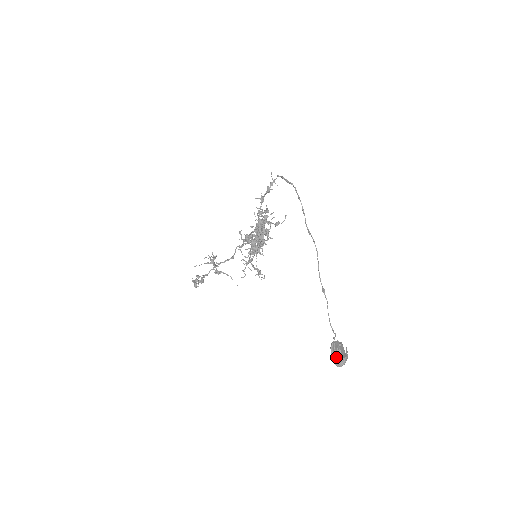
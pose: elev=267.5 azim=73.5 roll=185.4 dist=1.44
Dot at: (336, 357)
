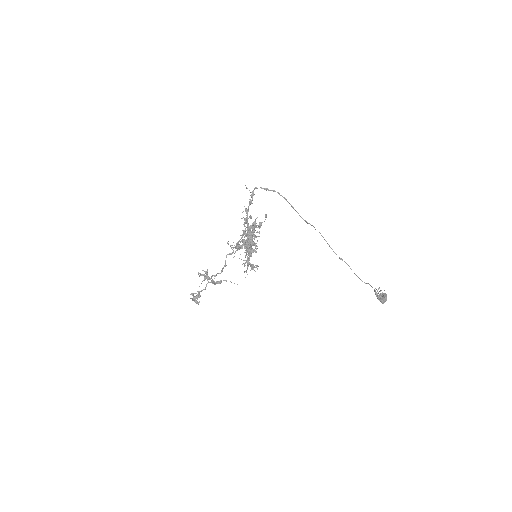
Dot at: (382, 298)
